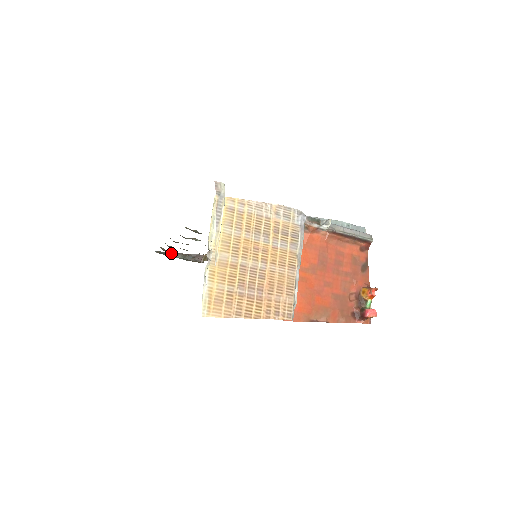
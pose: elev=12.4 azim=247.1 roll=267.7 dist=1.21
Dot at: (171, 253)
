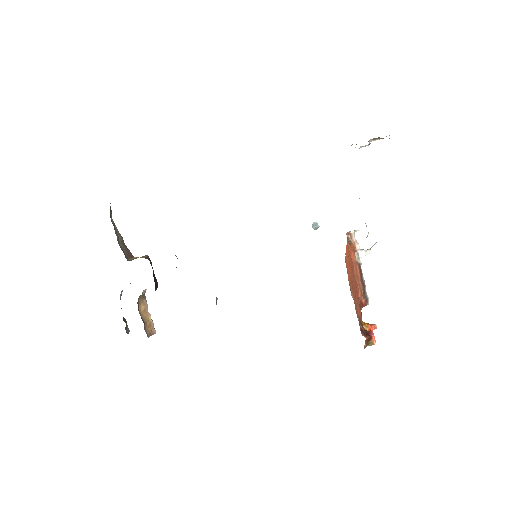
Dot at: (114, 223)
